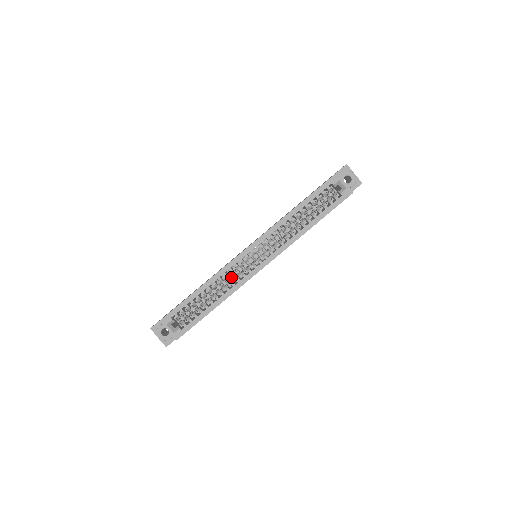
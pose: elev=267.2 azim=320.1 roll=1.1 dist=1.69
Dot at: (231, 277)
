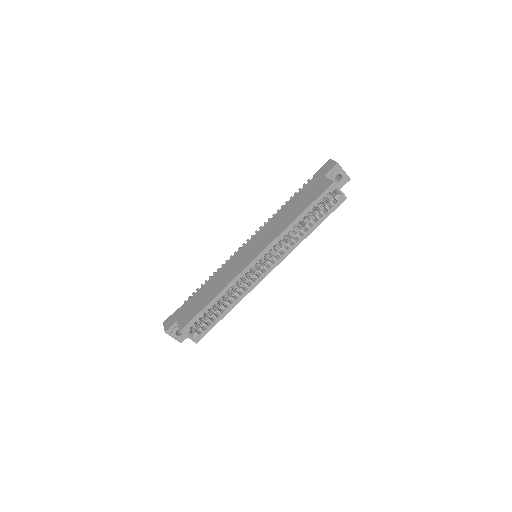
Dot at: occluded
